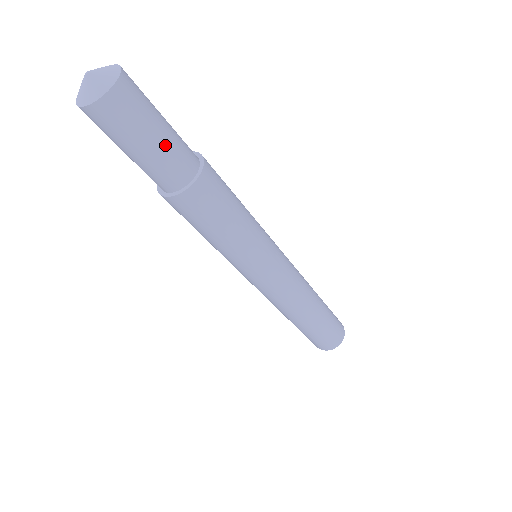
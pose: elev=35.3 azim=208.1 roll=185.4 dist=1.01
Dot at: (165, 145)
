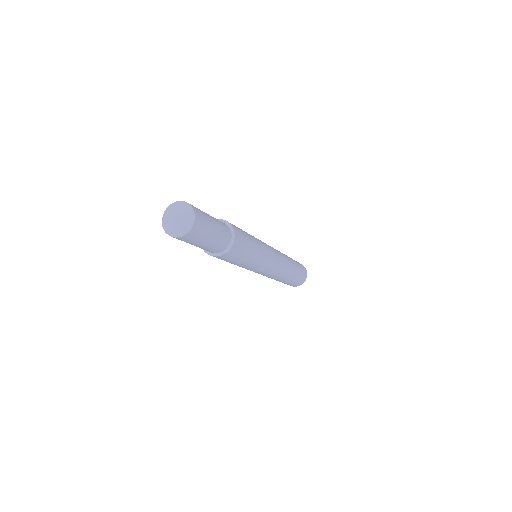
Dot at: (217, 234)
